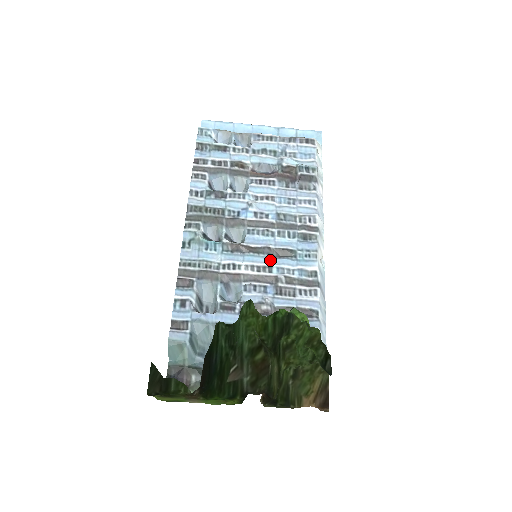
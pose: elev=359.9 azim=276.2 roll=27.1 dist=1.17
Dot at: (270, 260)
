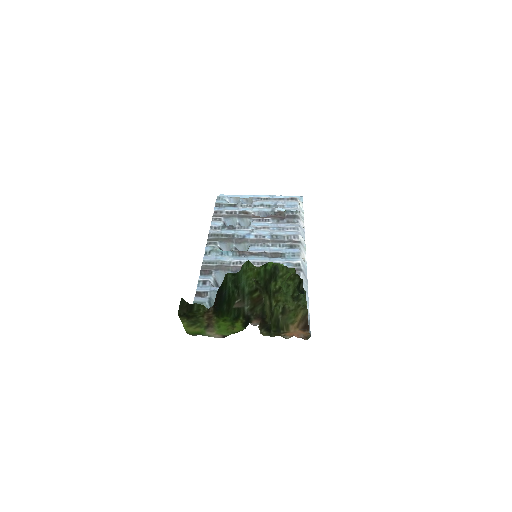
Dot at: (266, 259)
